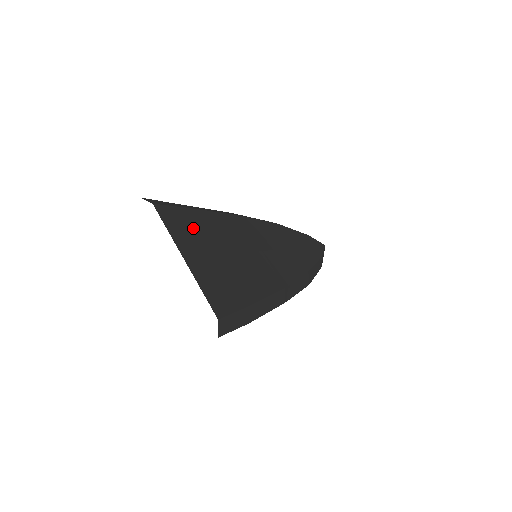
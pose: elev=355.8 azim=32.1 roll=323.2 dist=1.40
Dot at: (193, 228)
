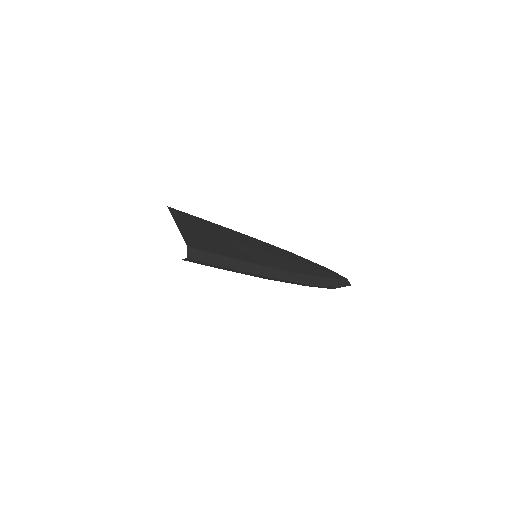
Dot at: (195, 222)
